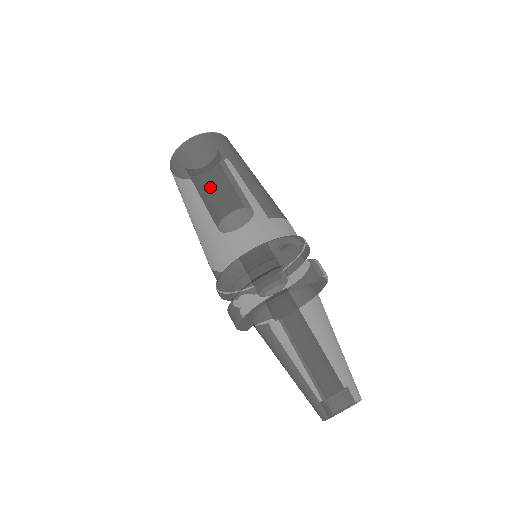
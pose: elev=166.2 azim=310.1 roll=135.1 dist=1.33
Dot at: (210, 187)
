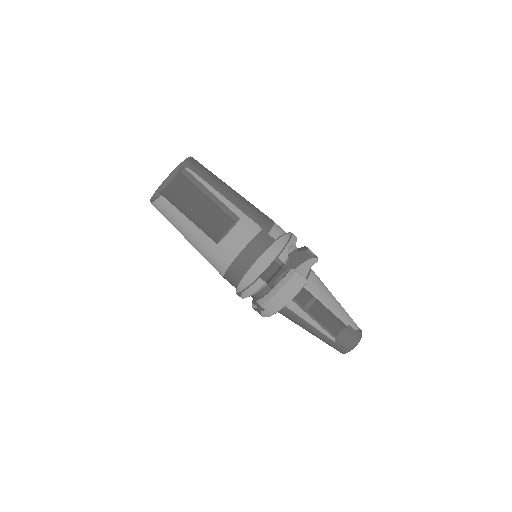
Dot at: (211, 220)
